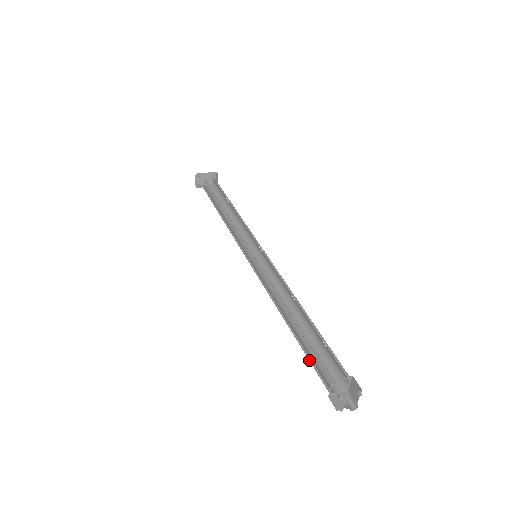
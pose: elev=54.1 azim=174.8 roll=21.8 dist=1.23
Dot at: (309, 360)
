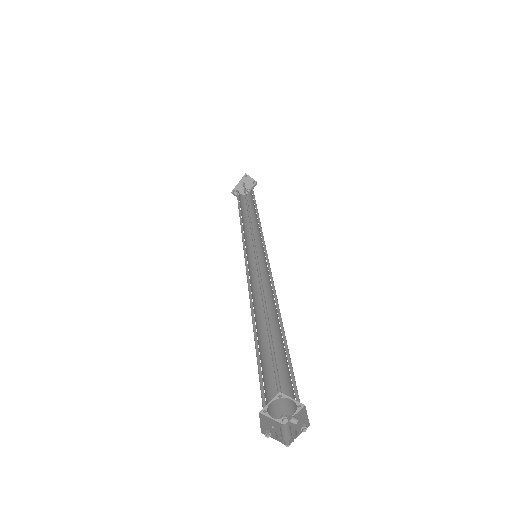
Dot at: occluded
